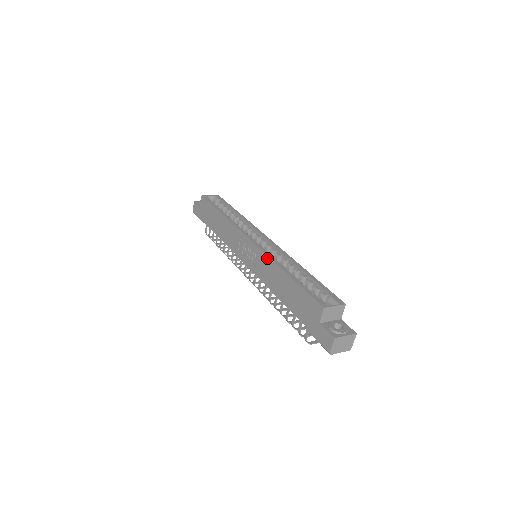
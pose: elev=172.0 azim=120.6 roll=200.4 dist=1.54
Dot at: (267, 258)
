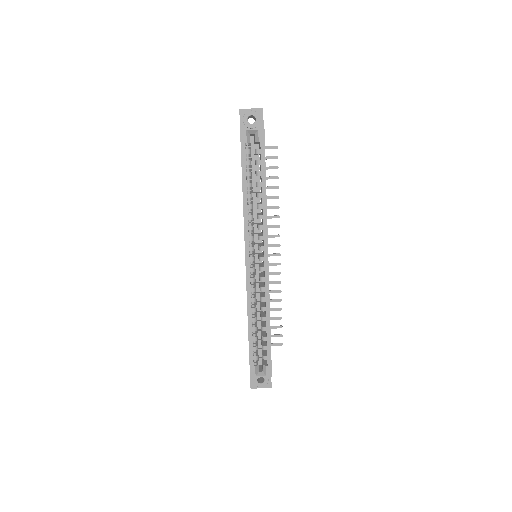
Dot at: occluded
